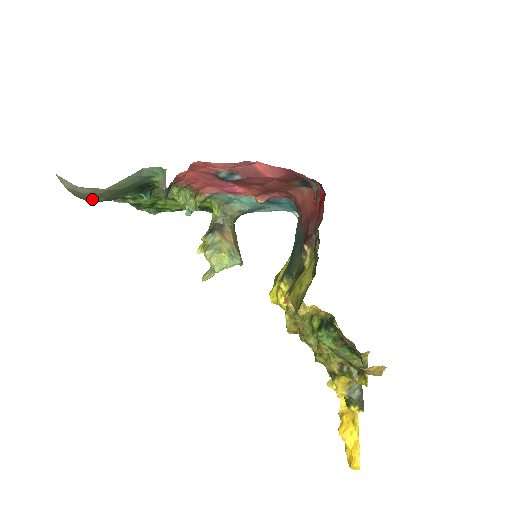
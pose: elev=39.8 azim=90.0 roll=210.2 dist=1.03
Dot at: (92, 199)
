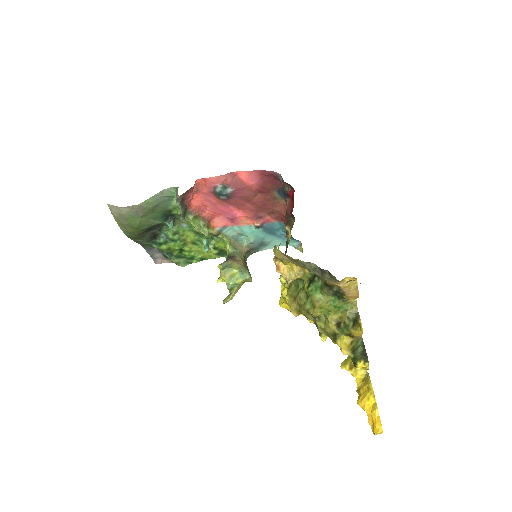
Dot at: (131, 223)
